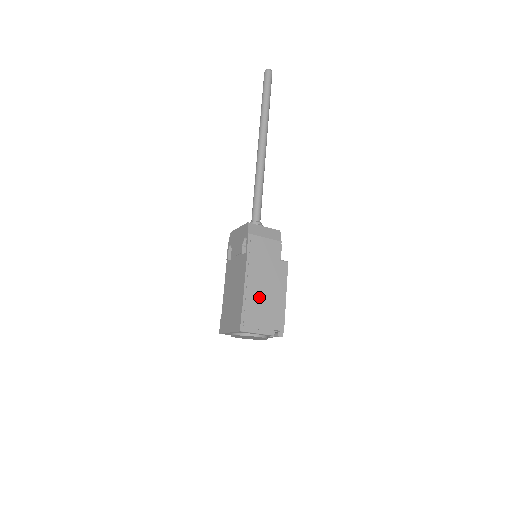
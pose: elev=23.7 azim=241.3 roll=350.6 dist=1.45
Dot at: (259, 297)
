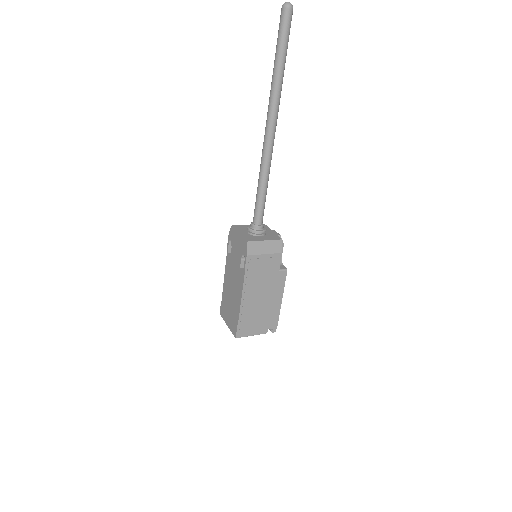
Dot at: (255, 308)
